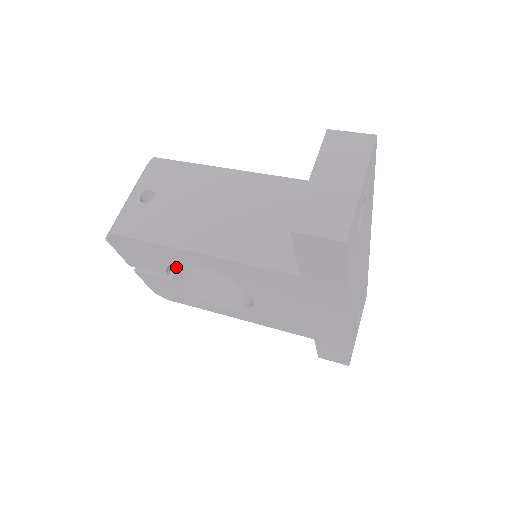
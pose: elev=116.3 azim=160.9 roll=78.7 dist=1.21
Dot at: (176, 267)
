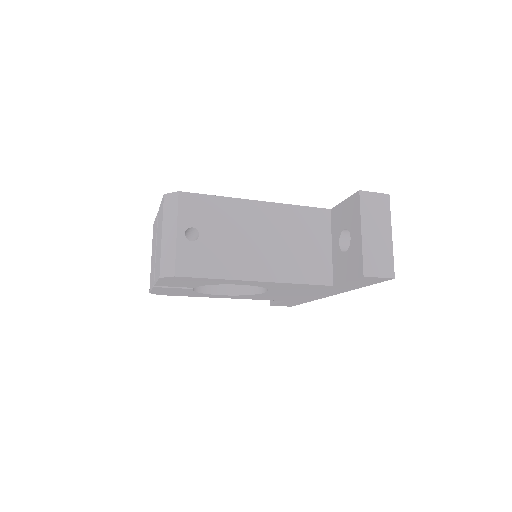
Dot at: occluded
